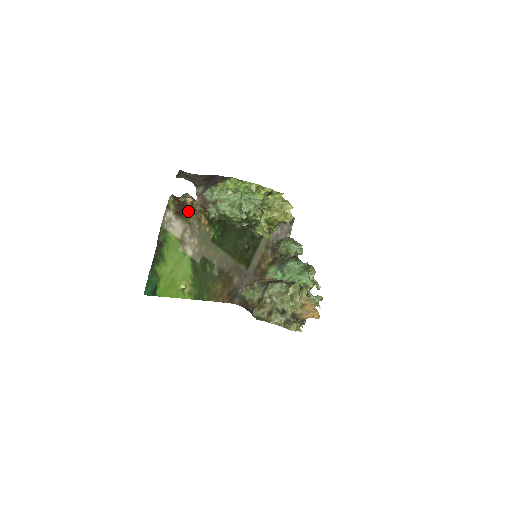
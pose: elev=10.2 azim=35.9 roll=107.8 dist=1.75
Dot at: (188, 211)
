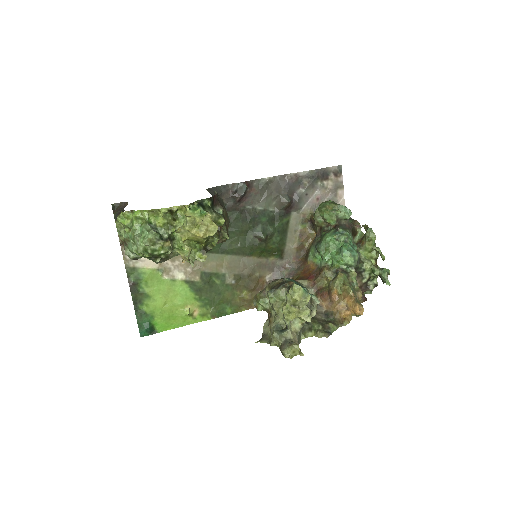
Dot at: occluded
